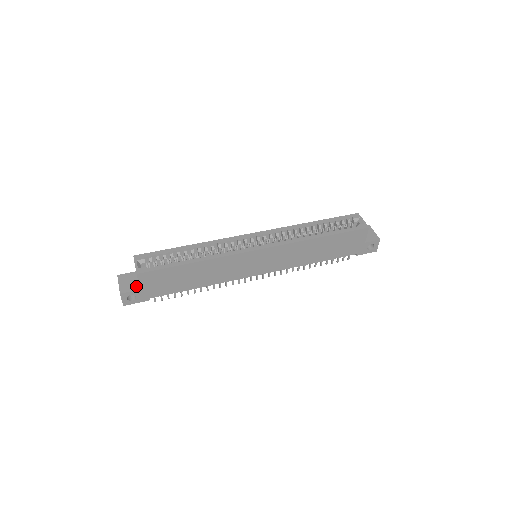
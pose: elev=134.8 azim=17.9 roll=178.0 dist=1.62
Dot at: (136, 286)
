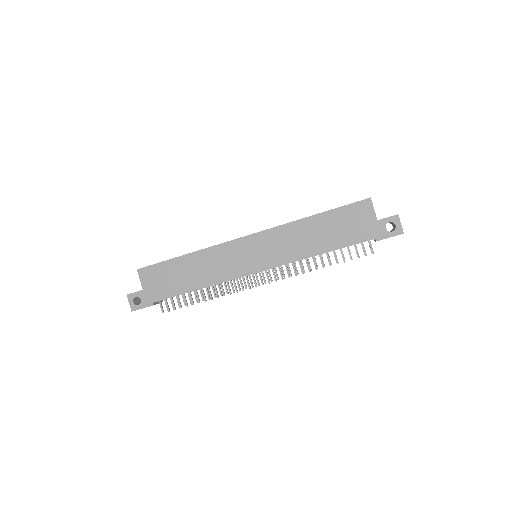
Dot at: occluded
